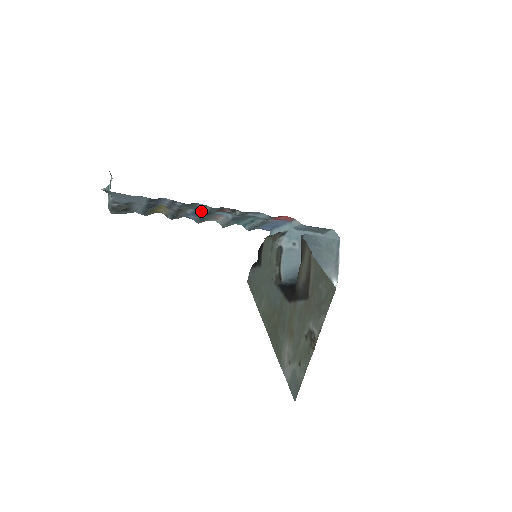
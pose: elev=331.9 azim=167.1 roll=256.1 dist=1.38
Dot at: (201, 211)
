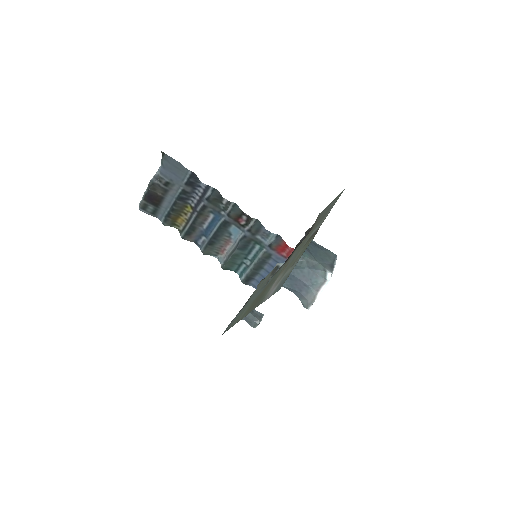
Dot at: (219, 220)
